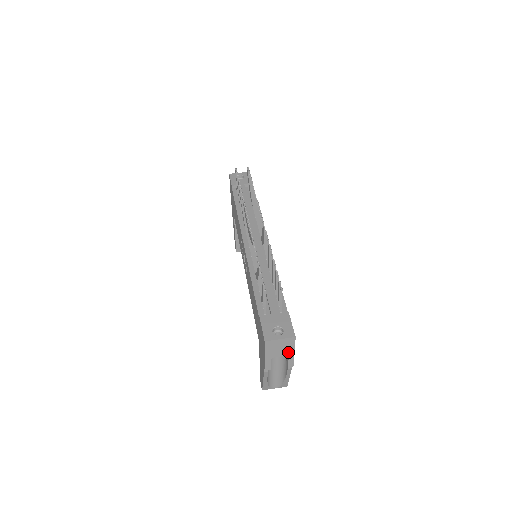
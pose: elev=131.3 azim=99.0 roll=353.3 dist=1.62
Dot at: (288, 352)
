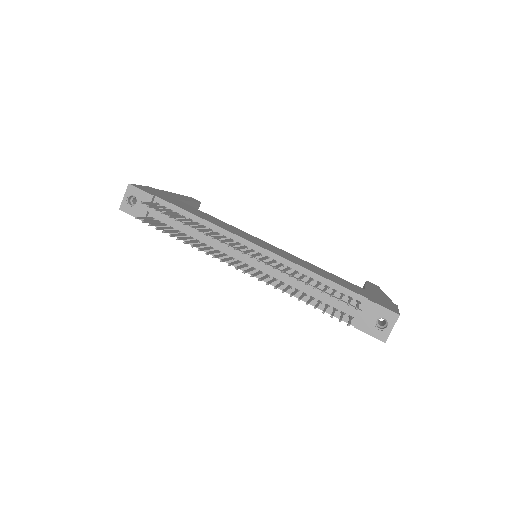
Dot at: occluded
